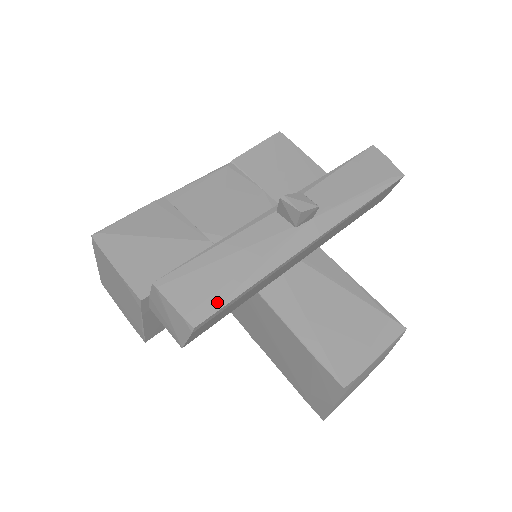
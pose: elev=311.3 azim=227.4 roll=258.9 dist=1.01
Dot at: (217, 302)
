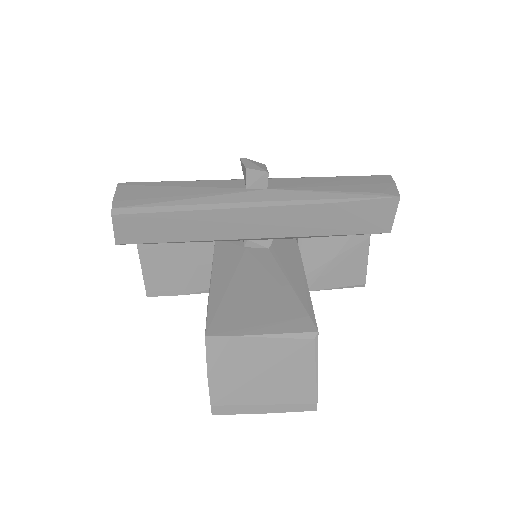
Dot at: (141, 203)
